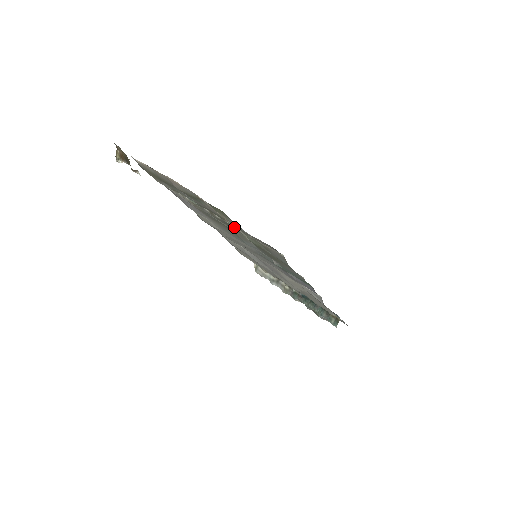
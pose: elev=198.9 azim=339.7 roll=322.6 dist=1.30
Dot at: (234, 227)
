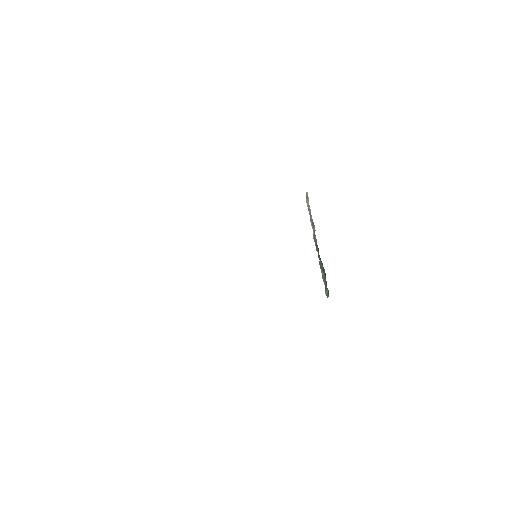
Dot at: occluded
